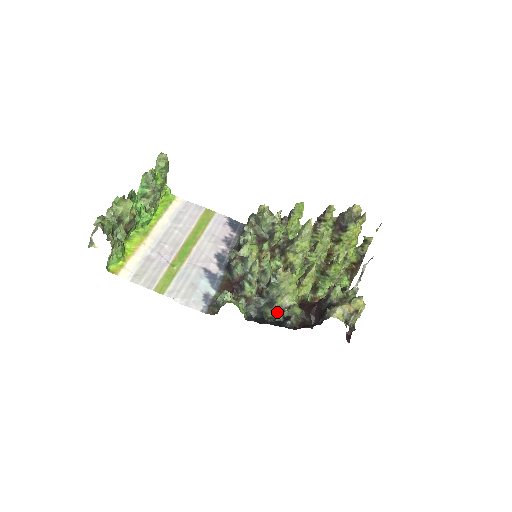
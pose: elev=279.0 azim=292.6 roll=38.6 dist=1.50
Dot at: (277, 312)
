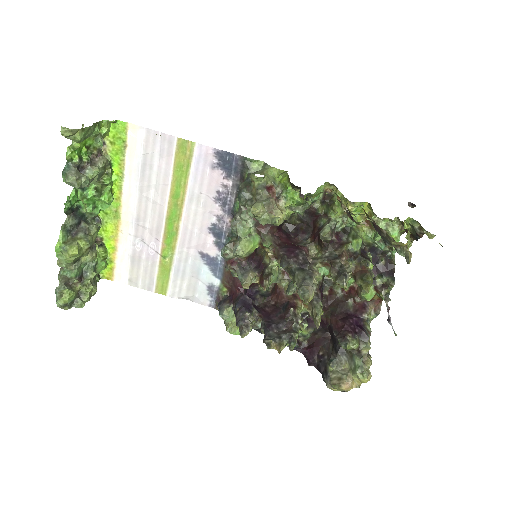
Dot at: occluded
